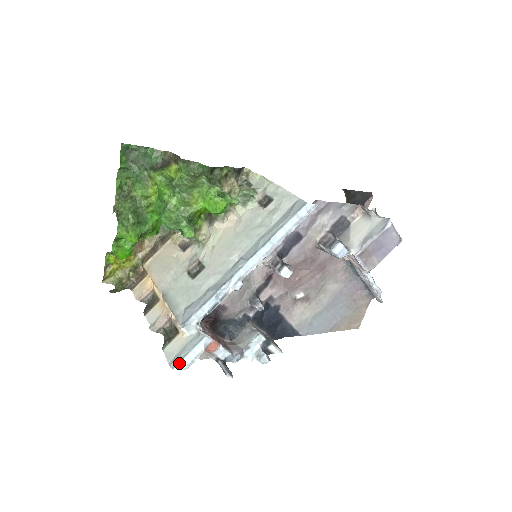
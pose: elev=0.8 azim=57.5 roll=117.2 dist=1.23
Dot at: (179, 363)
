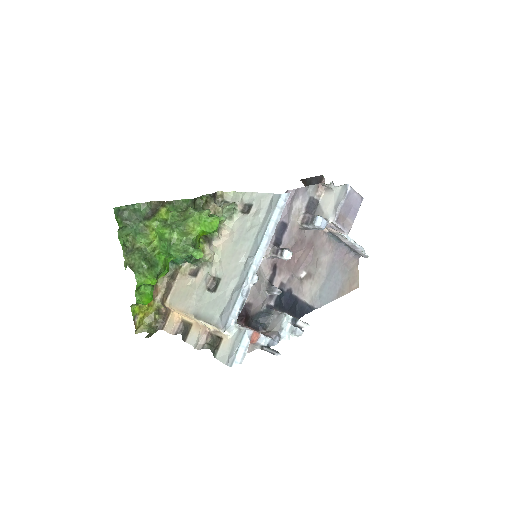
Dot at: (234, 360)
